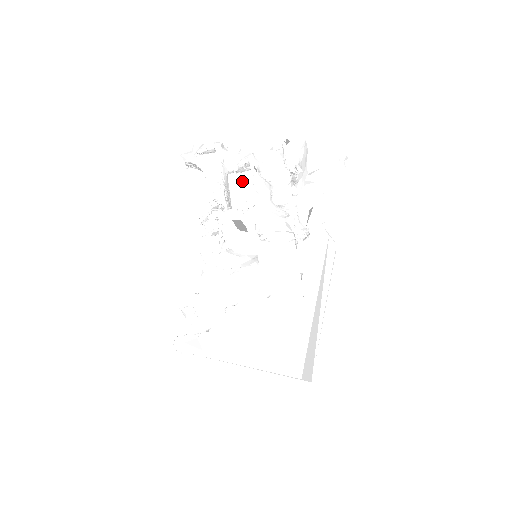
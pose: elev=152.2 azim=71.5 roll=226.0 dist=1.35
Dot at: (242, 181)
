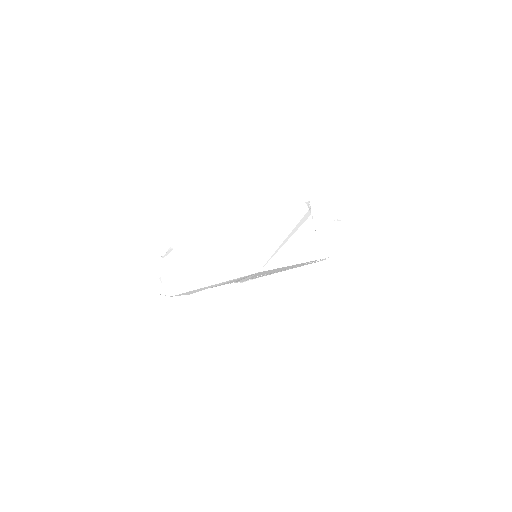
Dot at: occluded
